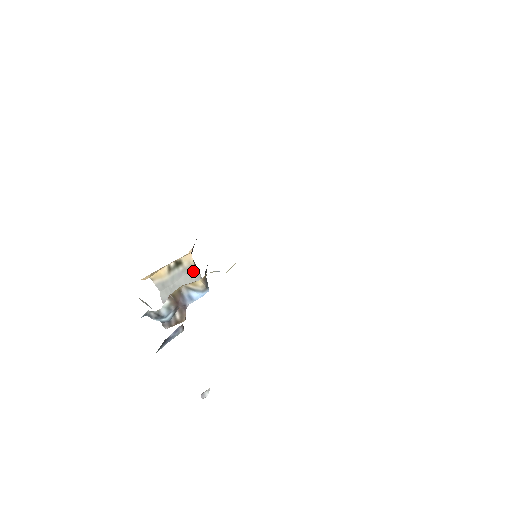
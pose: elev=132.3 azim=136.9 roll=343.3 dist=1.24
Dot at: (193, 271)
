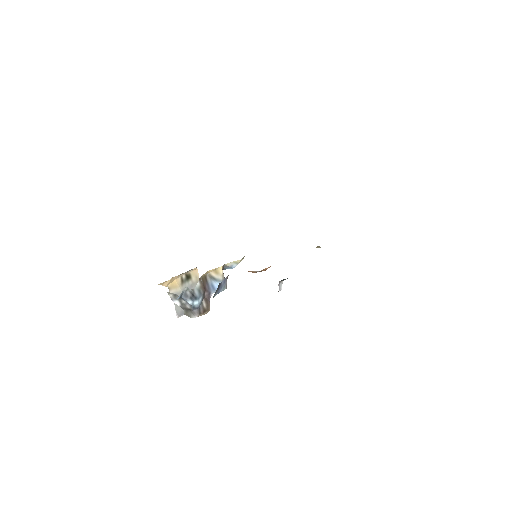
Dot at: occluded
